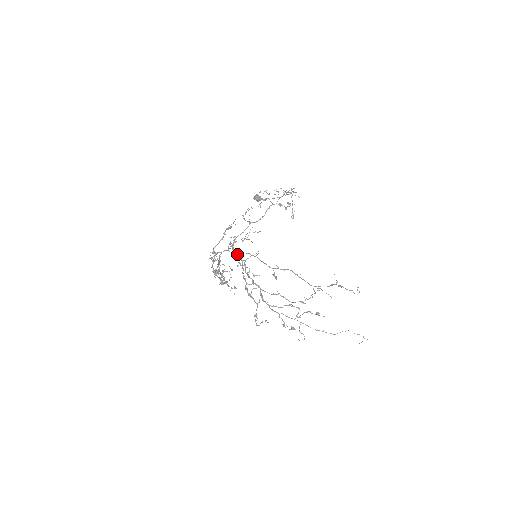
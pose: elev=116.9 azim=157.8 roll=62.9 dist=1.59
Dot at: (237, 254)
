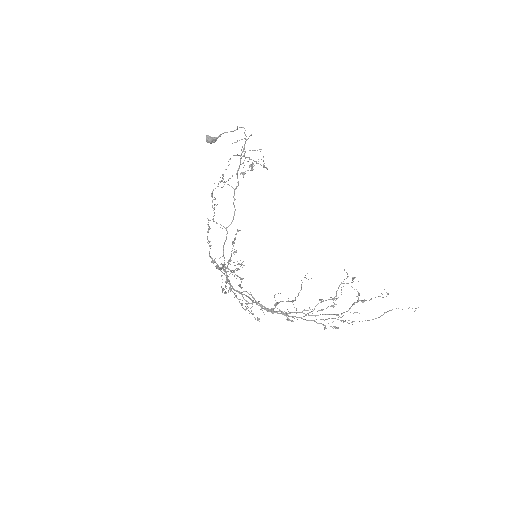
Dot at: (238, 292)
